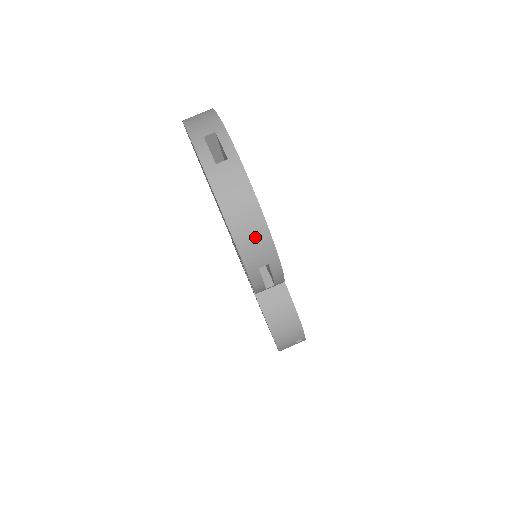
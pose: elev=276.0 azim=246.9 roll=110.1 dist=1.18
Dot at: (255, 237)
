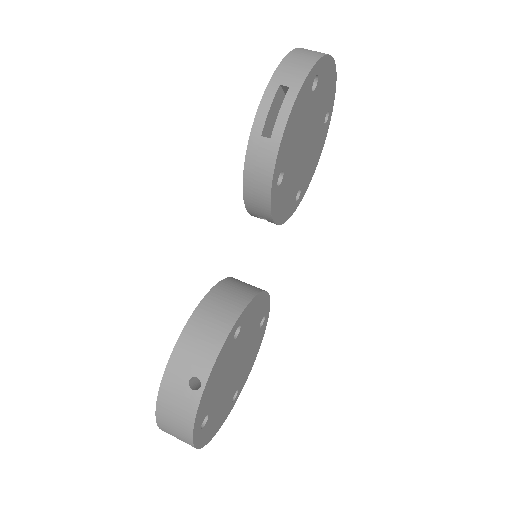
Dot at: (300, 63)
